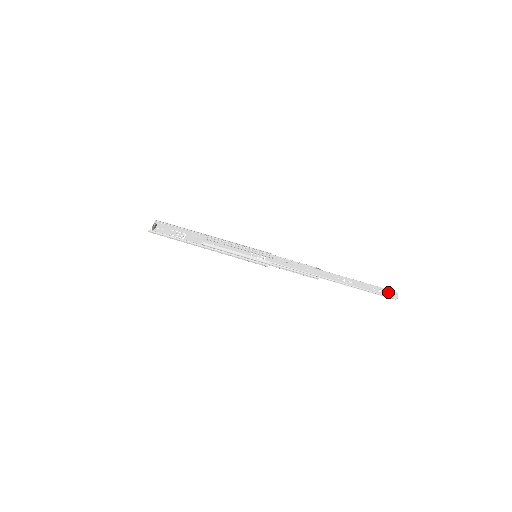
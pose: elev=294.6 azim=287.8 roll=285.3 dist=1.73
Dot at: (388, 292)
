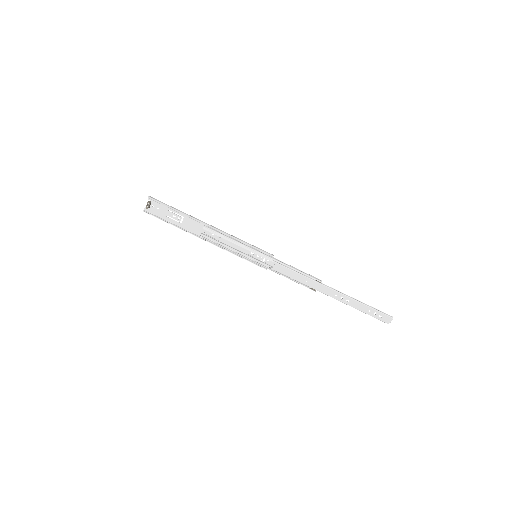
Dot at: (382, 317)
